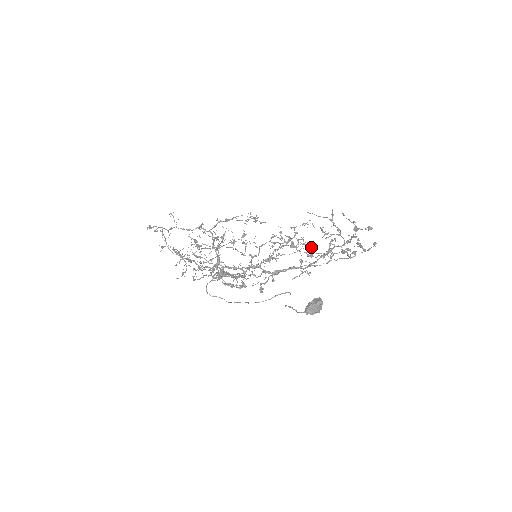
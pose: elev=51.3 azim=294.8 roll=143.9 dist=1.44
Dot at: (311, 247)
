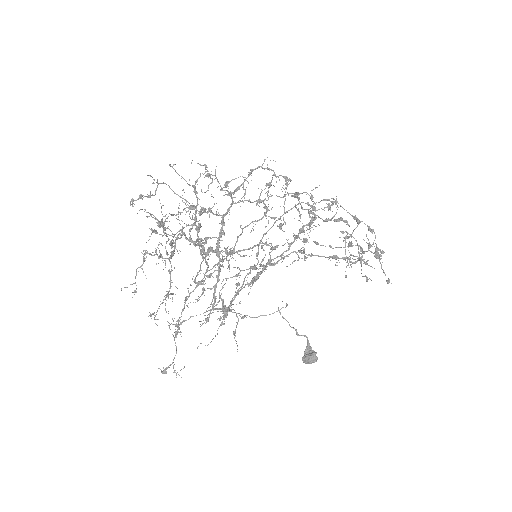
Dot at: occluded
